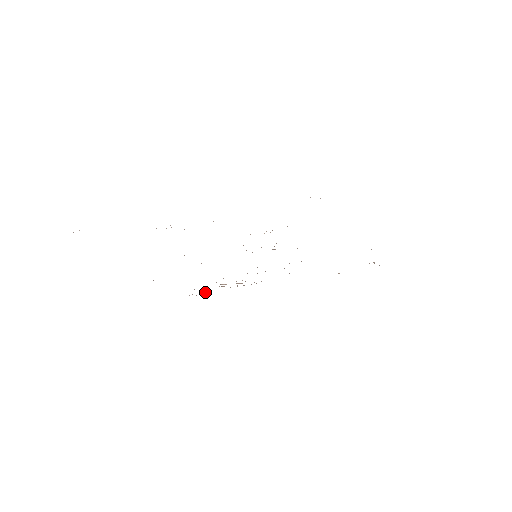
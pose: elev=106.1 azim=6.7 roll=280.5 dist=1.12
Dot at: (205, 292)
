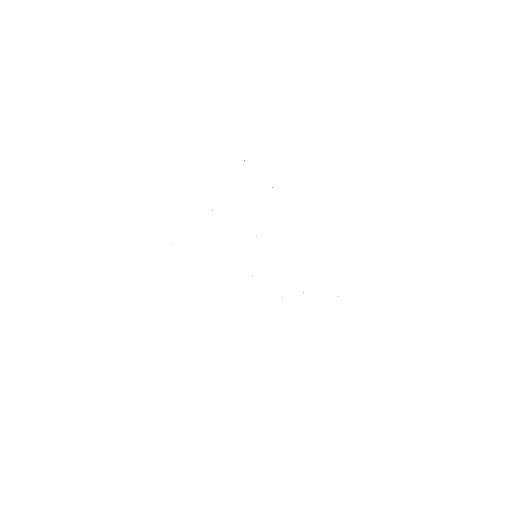
Dot at: occluded
